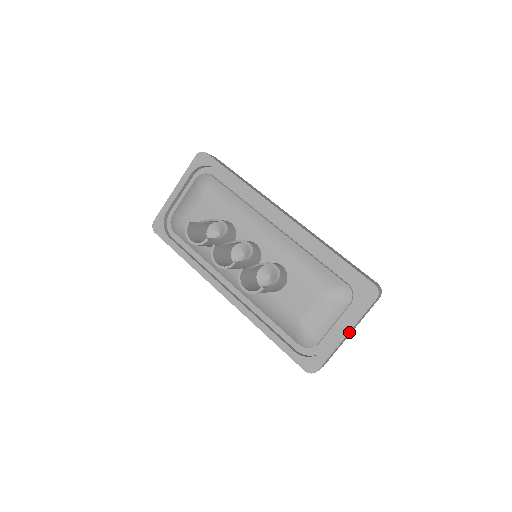
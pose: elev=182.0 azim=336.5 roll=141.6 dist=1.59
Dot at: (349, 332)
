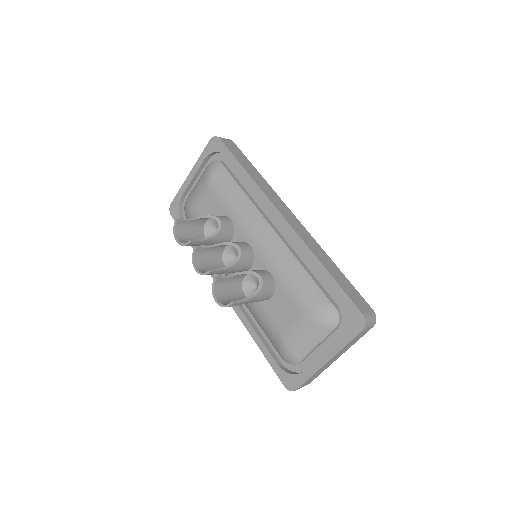
Dot at: (331, 359)
